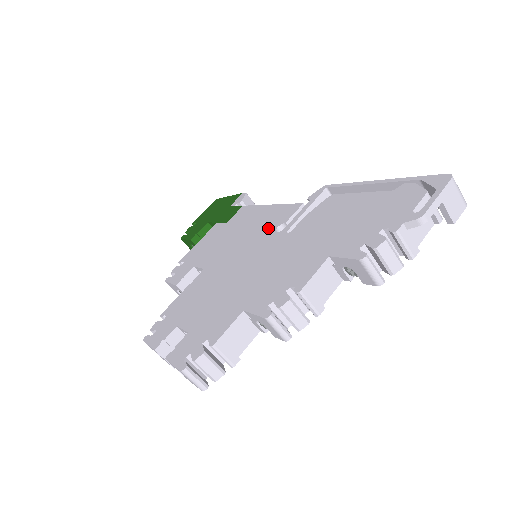
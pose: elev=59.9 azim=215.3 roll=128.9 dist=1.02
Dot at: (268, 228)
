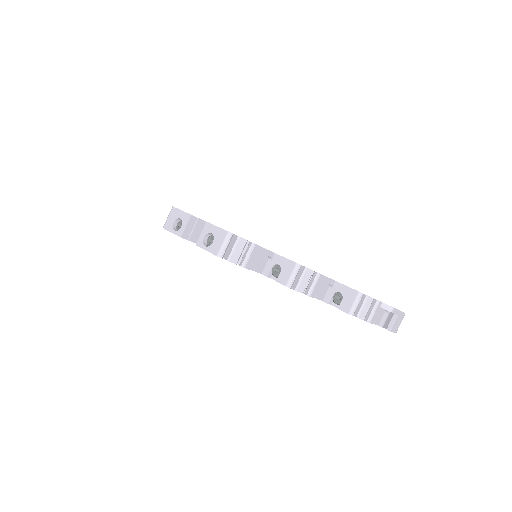
Dot at: occluded
